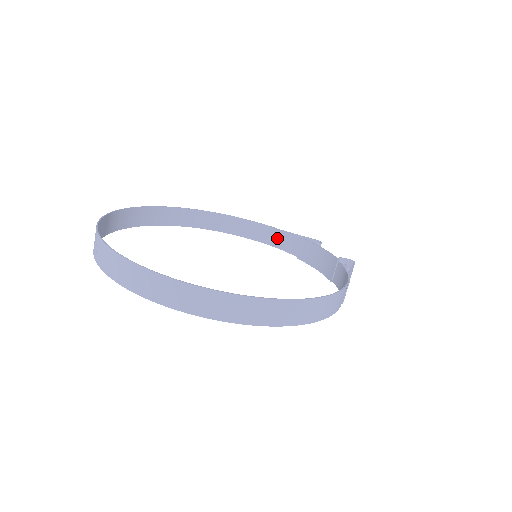
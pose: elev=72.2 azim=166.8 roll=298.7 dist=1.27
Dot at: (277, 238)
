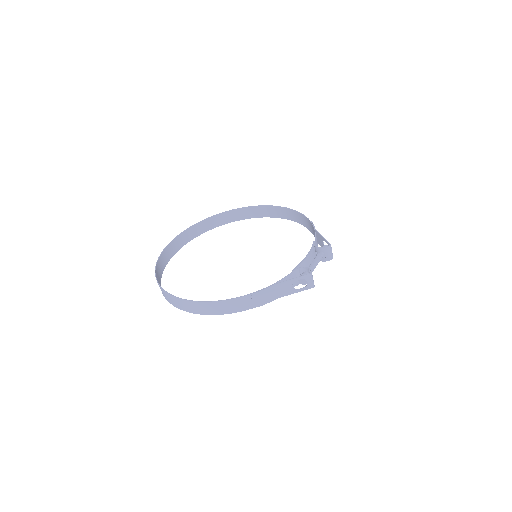
Dot at: occluded
